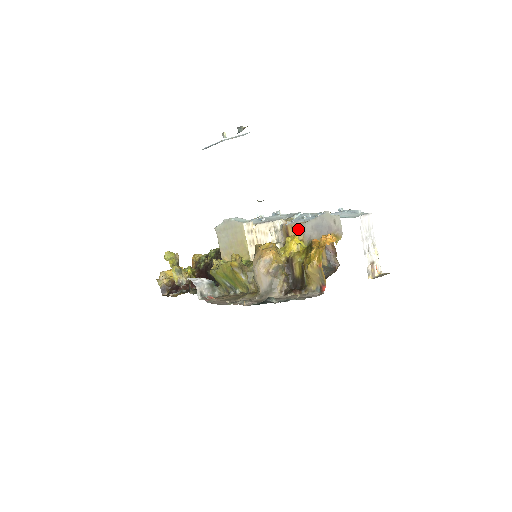
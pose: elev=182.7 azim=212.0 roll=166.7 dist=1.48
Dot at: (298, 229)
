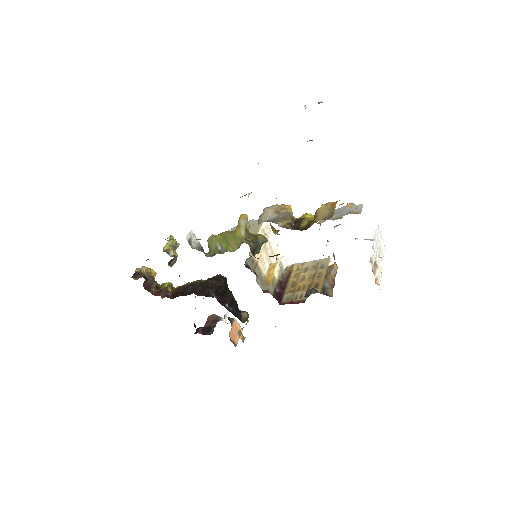
Dot at: (303, 268)
